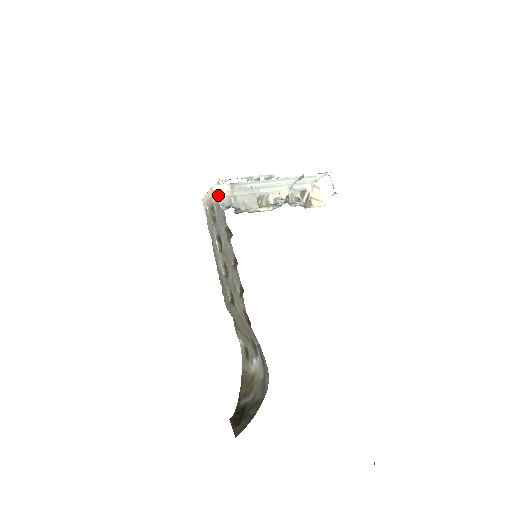
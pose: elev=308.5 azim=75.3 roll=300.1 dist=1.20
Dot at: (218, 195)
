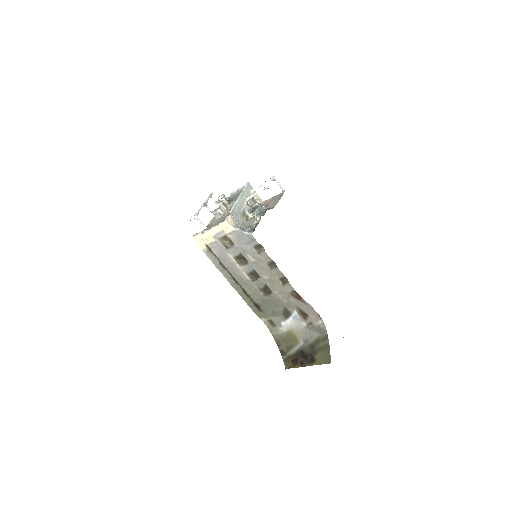
Dot at: (232, 226)
